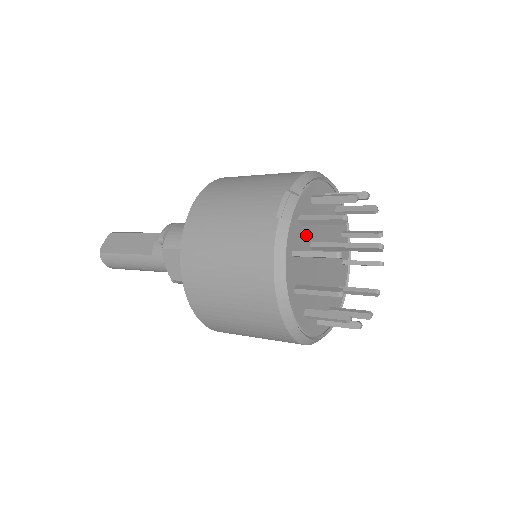
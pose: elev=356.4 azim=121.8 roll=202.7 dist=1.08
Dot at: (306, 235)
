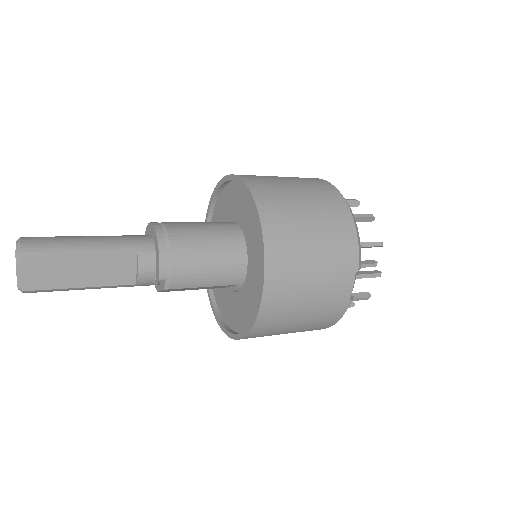
Dot at: occluded
